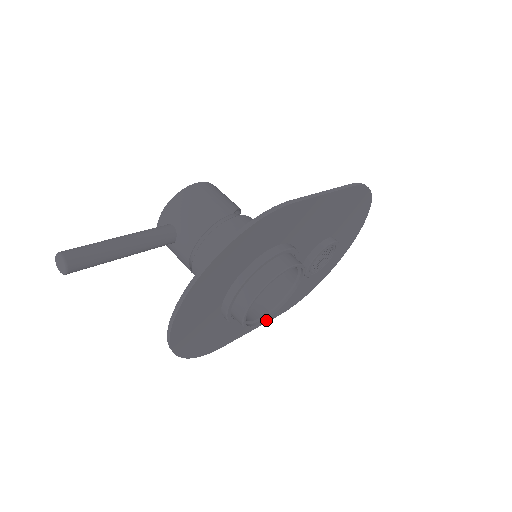
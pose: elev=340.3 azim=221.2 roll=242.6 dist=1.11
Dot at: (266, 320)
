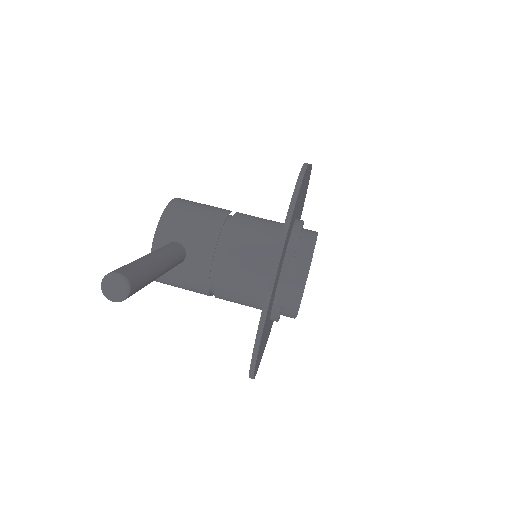
Dot at: occluded
